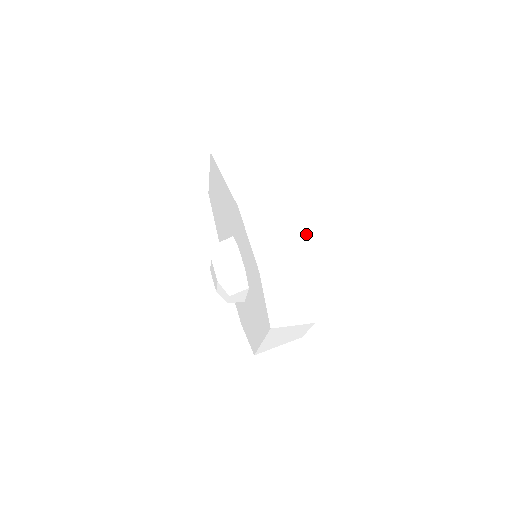
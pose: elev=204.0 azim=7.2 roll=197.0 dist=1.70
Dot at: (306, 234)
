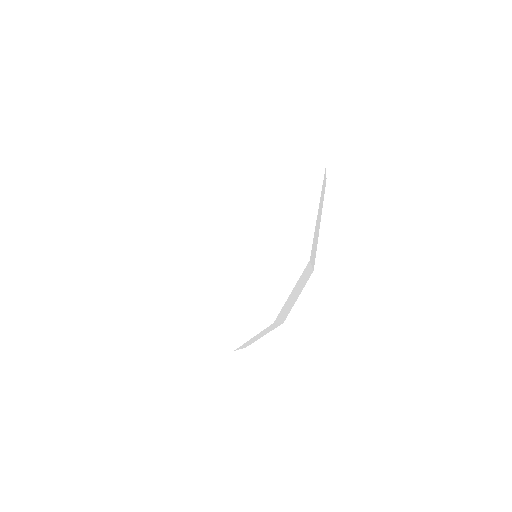
Dot at: (302, 289)
